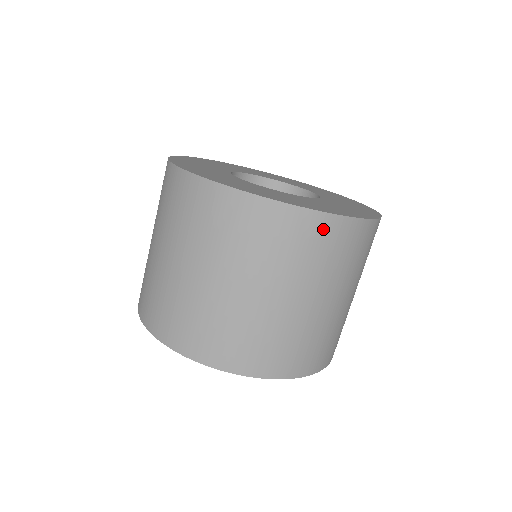
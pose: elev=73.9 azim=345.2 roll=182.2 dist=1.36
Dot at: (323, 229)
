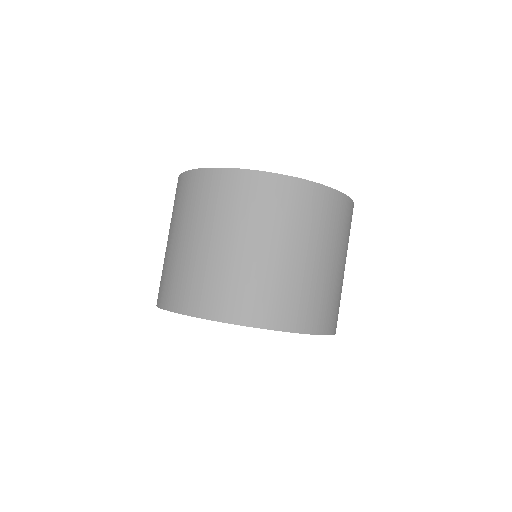
Dot at: (348, 209)
